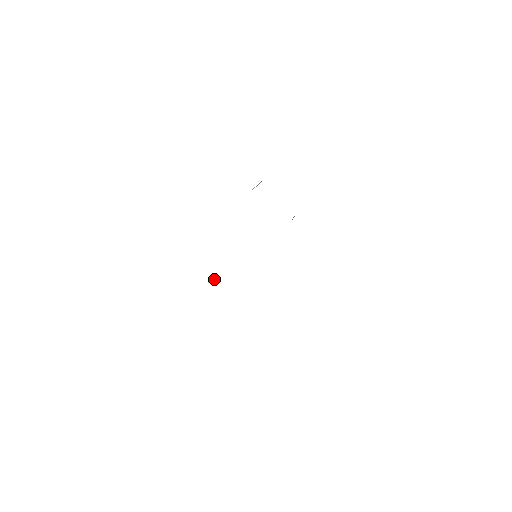
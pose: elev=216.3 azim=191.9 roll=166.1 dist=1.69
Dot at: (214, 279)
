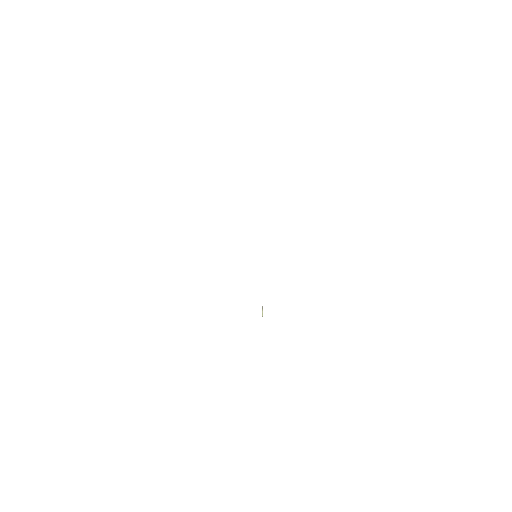
Dot at: occluded
